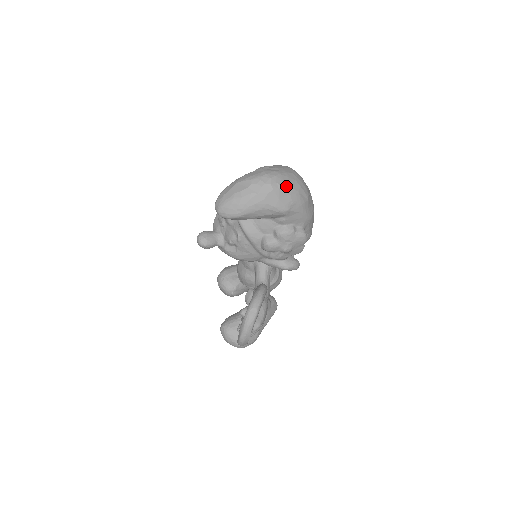
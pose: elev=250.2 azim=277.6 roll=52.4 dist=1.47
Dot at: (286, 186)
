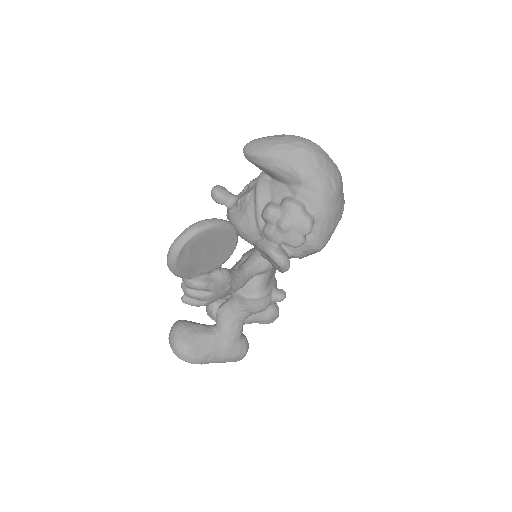
Dot at: (319, 157)
